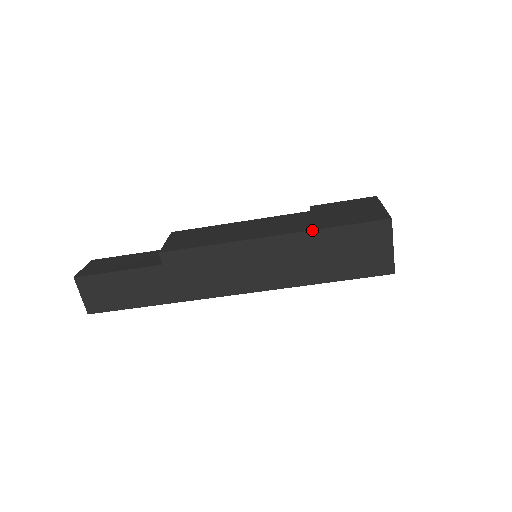
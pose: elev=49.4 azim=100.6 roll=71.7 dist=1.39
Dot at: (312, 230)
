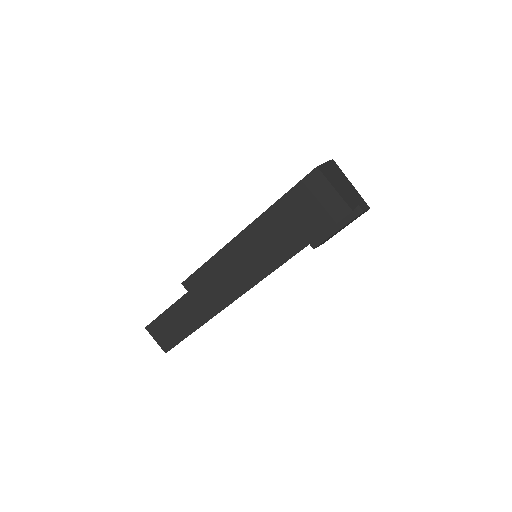
Dot at: (266, 210)
